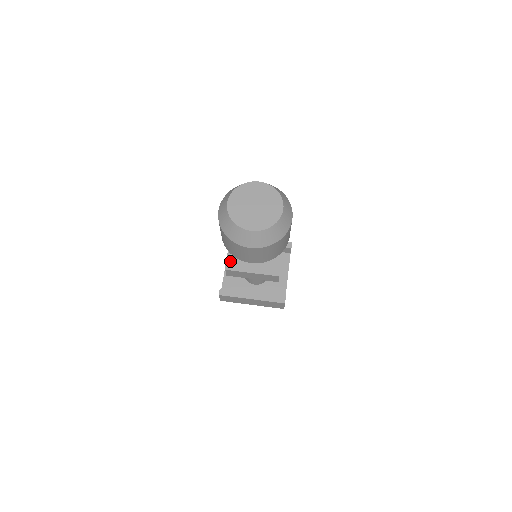
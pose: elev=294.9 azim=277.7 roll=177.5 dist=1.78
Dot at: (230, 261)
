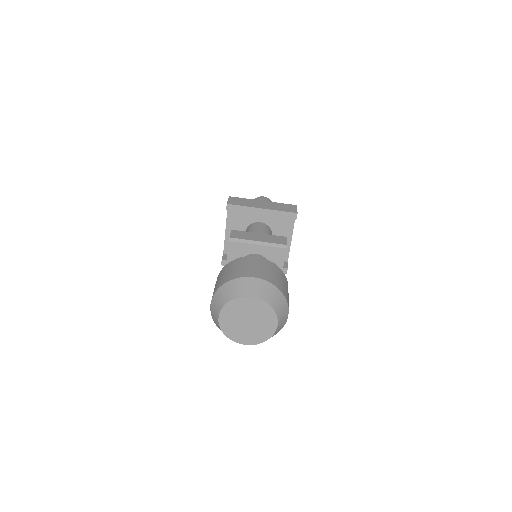
Dot at: occluded
